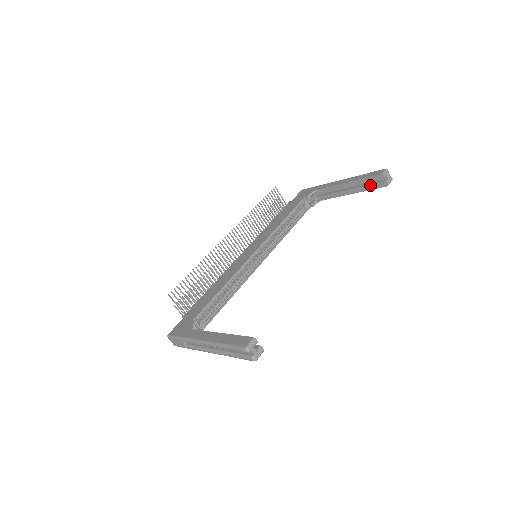
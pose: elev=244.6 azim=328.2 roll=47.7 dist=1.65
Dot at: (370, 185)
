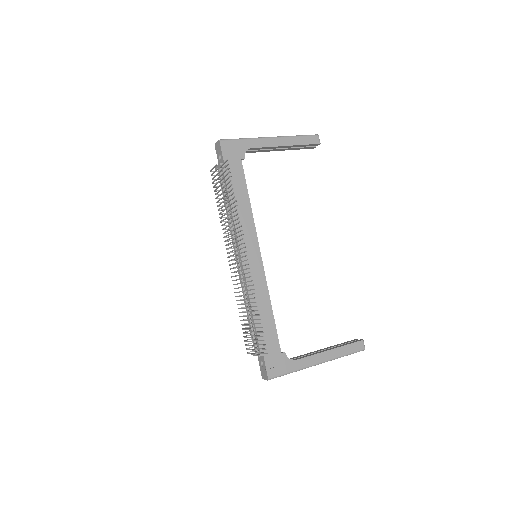
Dot at: (302, 148)
